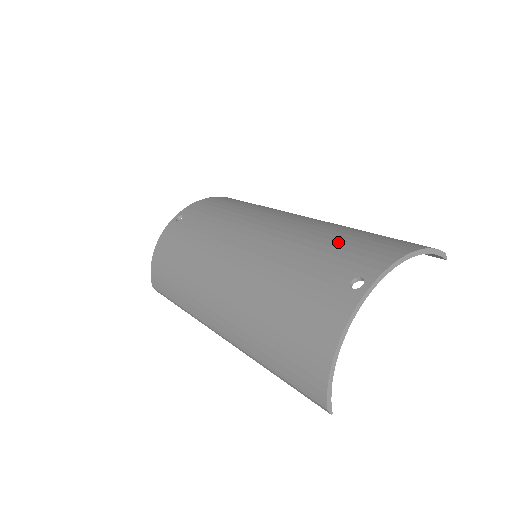
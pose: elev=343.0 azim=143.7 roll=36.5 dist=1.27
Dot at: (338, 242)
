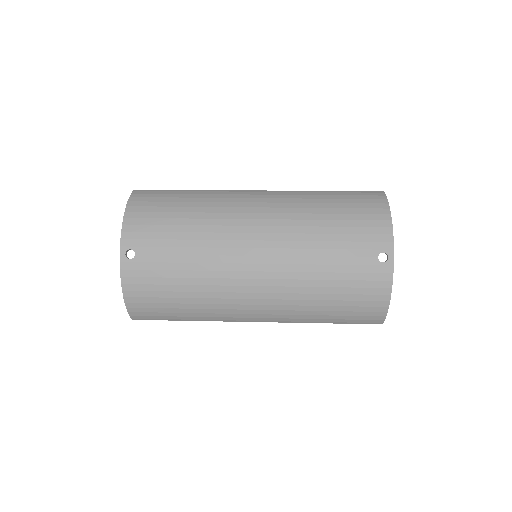
Dot at: (338, 227)
